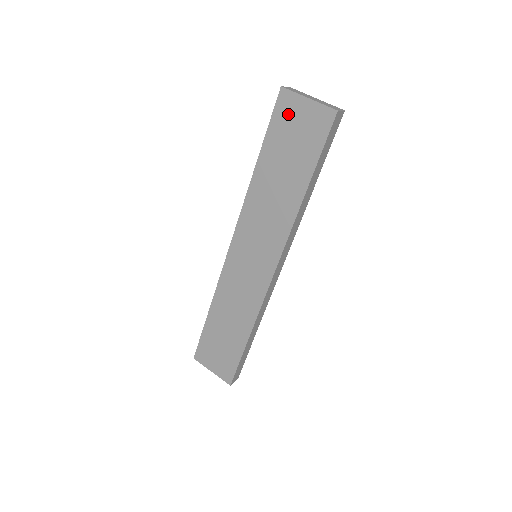
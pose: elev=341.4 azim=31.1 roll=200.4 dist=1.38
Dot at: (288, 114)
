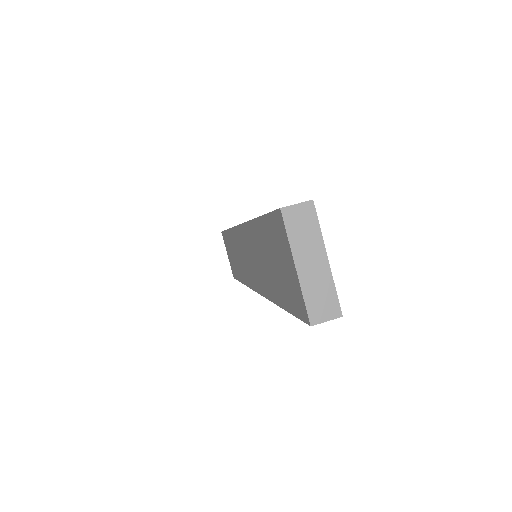
Dot at: (279, 240)
